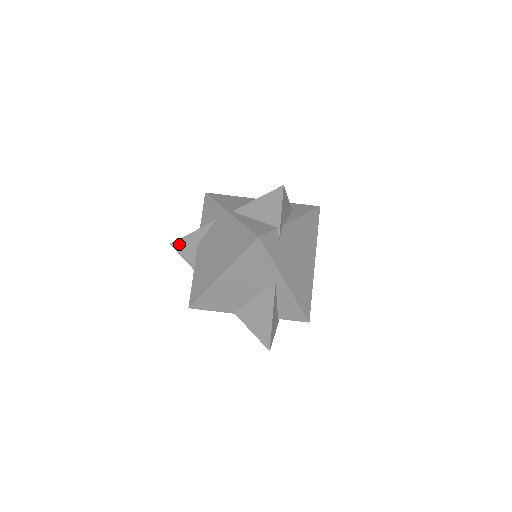
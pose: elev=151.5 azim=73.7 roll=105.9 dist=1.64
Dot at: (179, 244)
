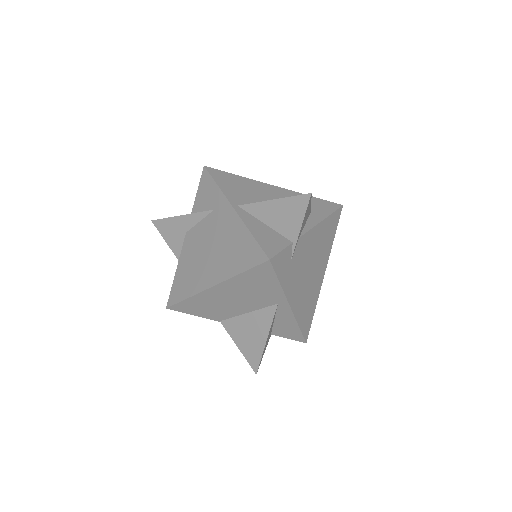
Dot at: (163, 224)
